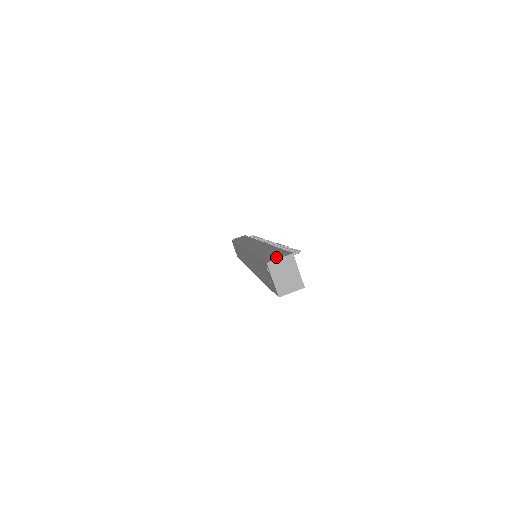
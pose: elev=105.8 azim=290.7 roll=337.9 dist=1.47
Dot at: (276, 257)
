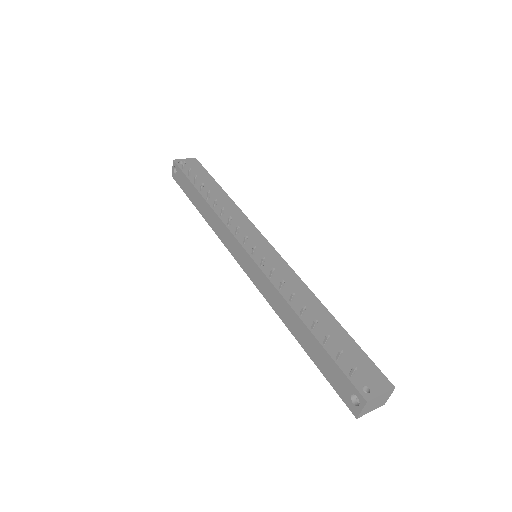
Dot at: (351, 398)
